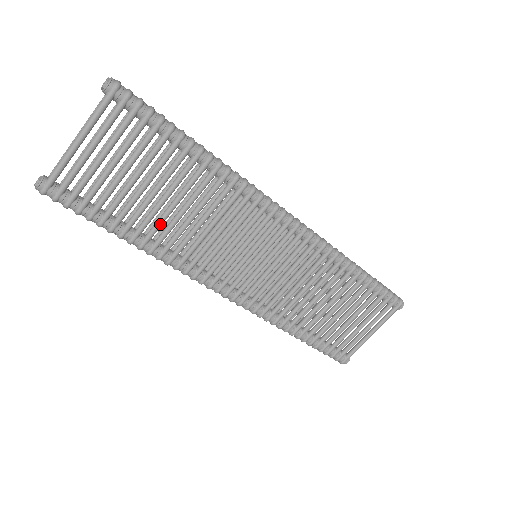
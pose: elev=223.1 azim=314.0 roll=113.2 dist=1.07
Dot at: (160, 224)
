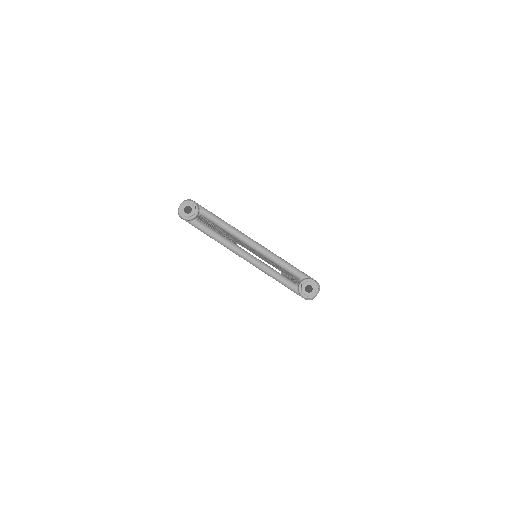
Dot at: occluded
